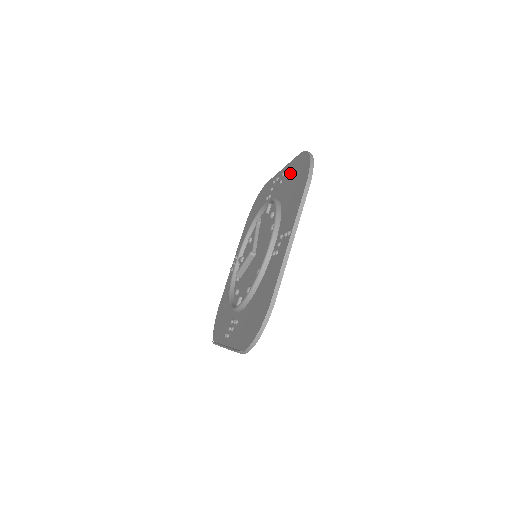
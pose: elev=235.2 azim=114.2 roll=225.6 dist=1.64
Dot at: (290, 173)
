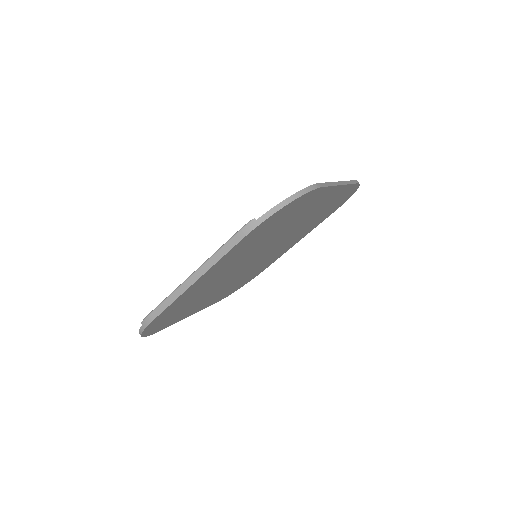
Dot at: occluded
